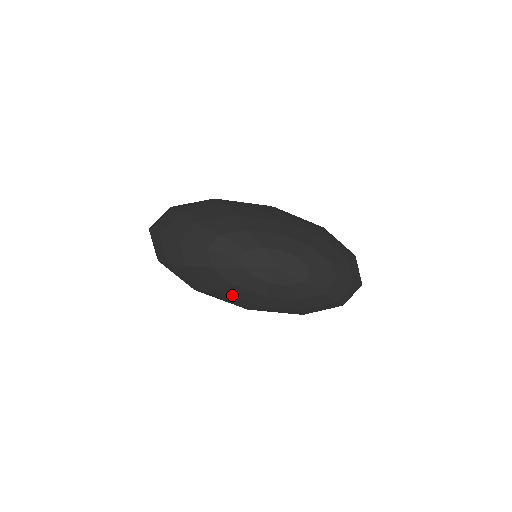
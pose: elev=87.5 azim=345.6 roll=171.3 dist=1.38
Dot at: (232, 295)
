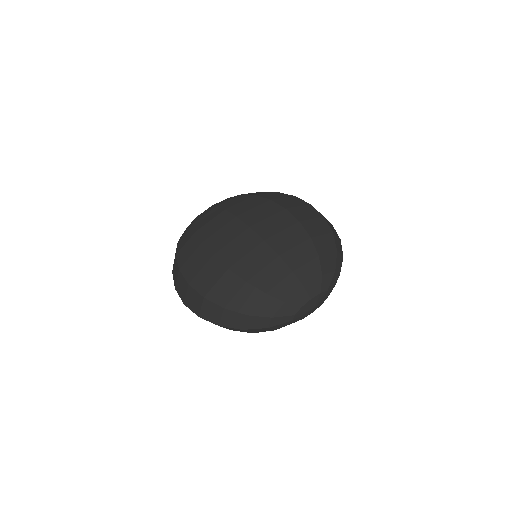
Dot at: occluded
